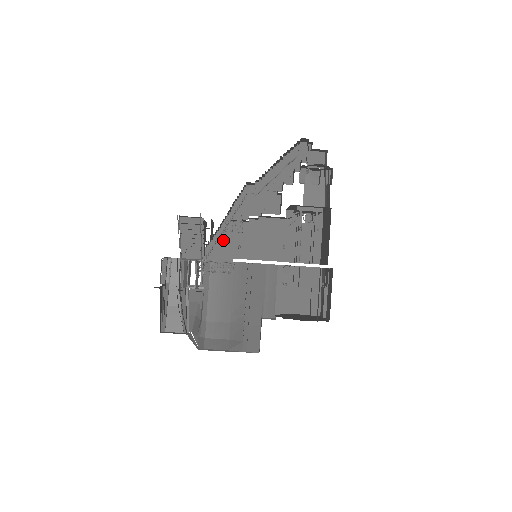
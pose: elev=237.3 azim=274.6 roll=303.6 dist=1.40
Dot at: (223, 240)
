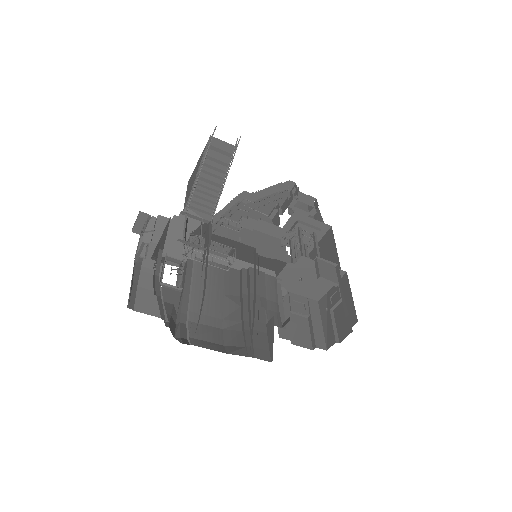
Dot at: occluded
